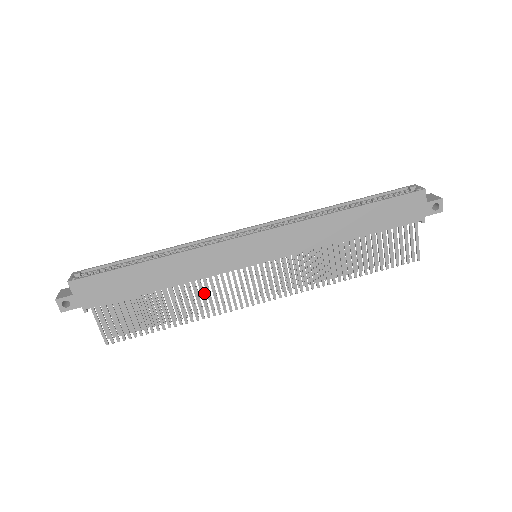
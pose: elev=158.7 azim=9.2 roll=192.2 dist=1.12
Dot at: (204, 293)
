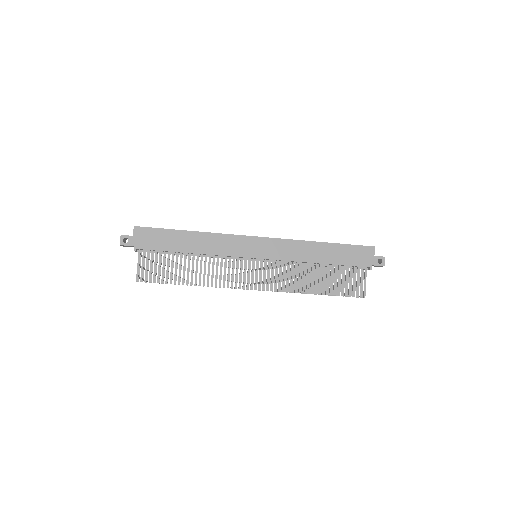
Dot at: occluded
